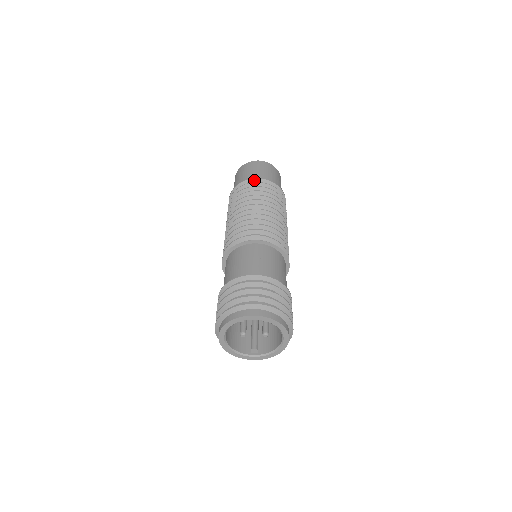
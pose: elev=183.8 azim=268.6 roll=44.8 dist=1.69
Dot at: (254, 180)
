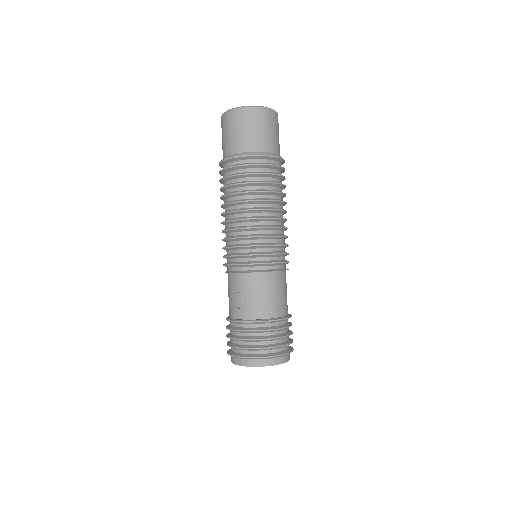
Dot at: (228, 161)
